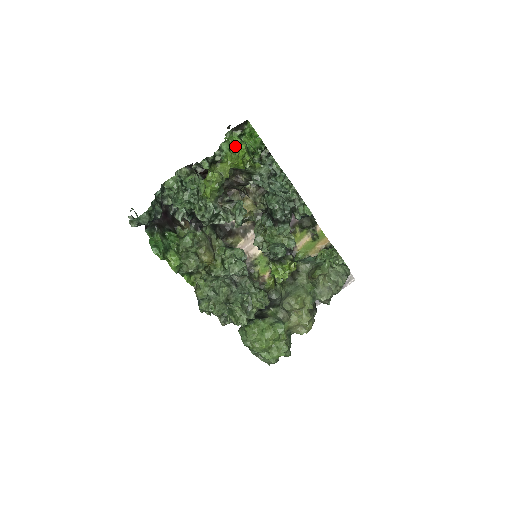
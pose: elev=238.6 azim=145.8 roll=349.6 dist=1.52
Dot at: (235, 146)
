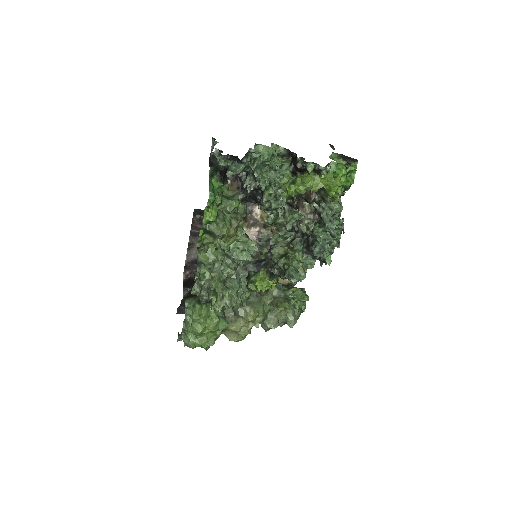
Dot at: (338, 173)
